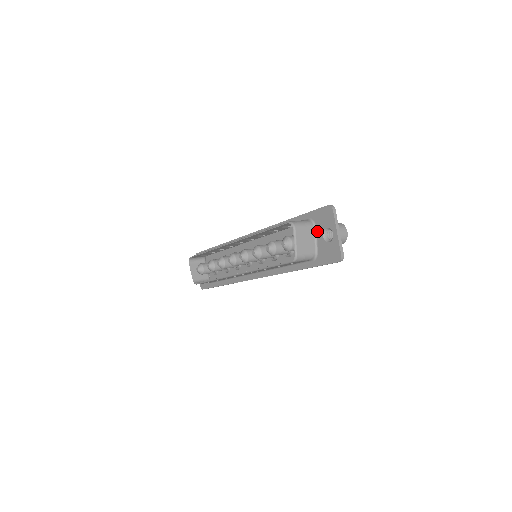
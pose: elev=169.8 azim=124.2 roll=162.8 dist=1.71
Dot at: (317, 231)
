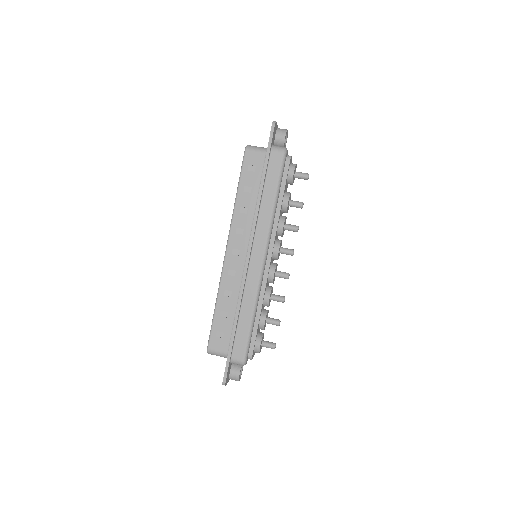
Dot at: occluded
